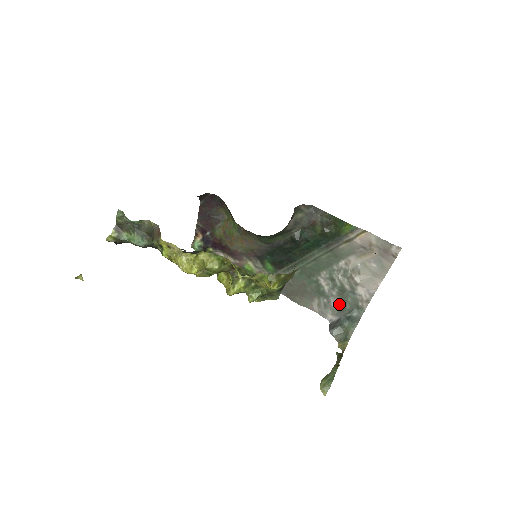
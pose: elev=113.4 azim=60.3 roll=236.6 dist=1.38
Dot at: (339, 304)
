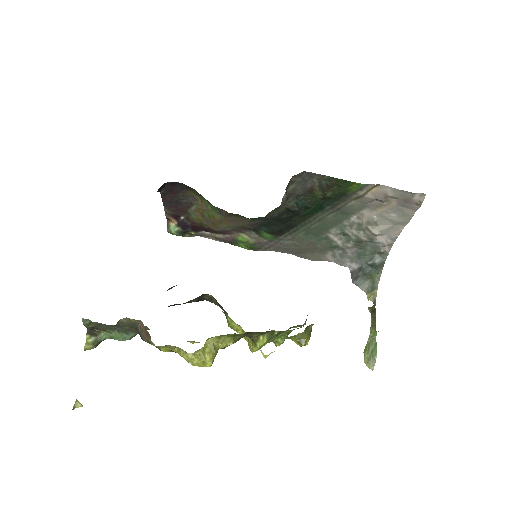
Dot at: (357, 252)
